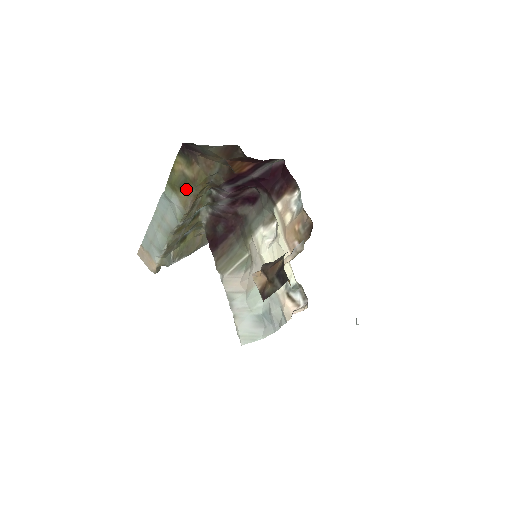
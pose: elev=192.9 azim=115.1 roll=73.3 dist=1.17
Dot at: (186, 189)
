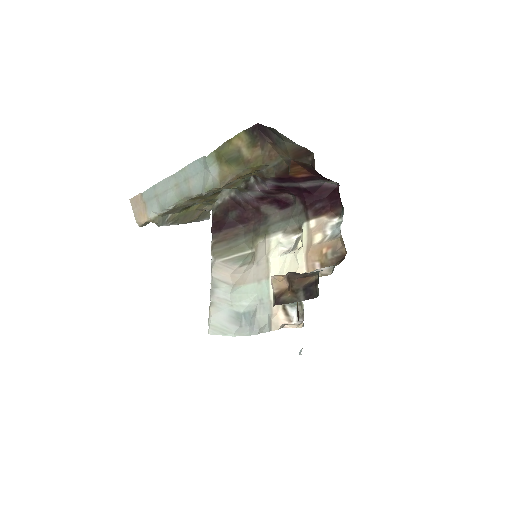
Dot at: (234, 166)
